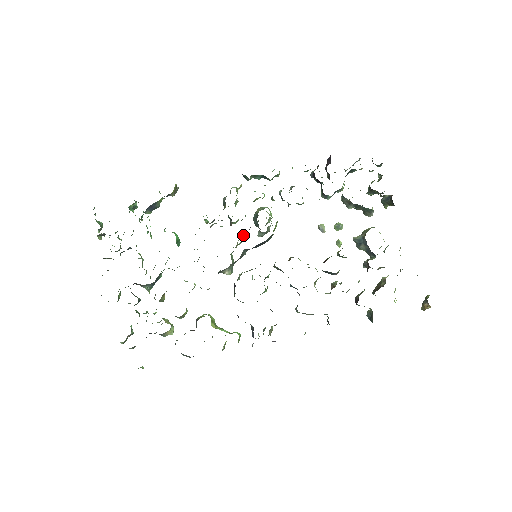
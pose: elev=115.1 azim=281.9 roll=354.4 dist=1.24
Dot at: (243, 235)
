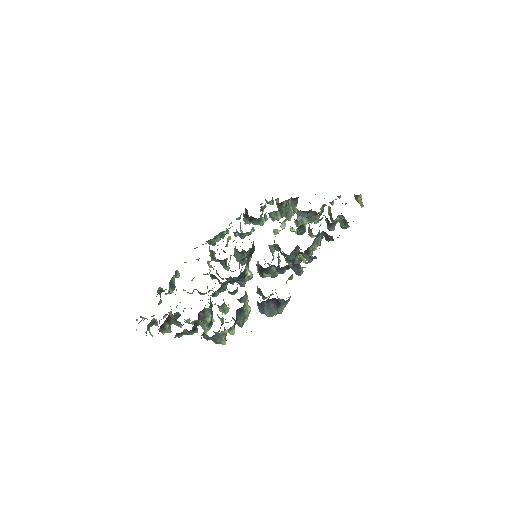
Dot at: (239, 266)
